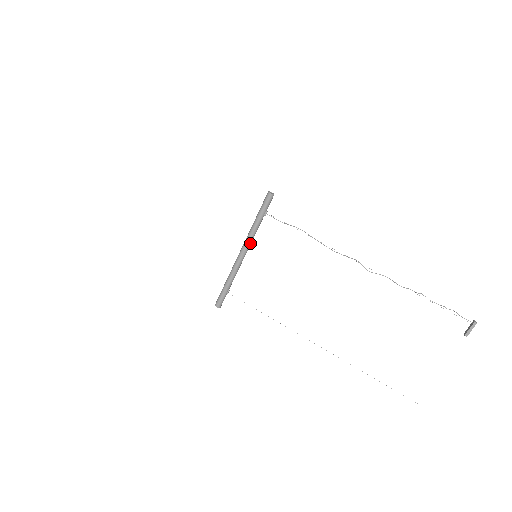
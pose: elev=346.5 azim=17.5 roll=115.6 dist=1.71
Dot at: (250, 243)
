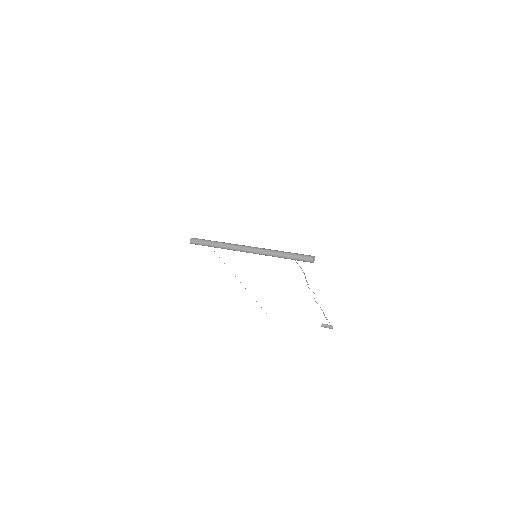
Dot at: (261, 254)
